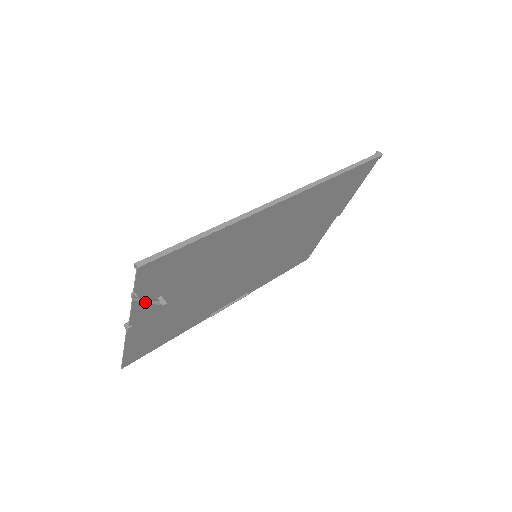
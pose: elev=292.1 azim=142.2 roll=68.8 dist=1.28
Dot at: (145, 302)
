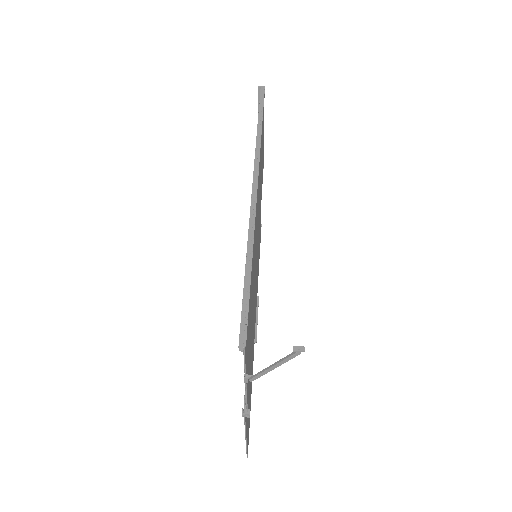
Dot at: (271, 370)
